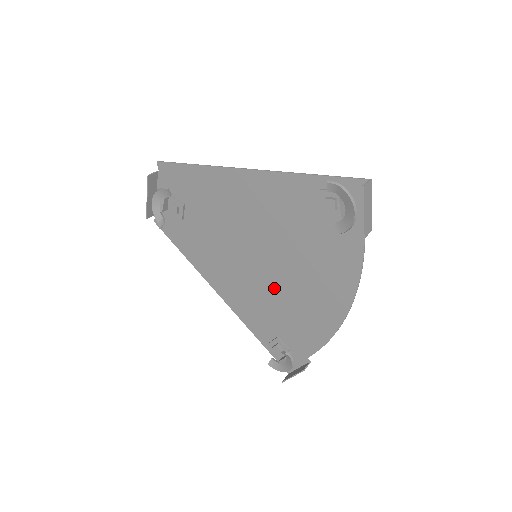
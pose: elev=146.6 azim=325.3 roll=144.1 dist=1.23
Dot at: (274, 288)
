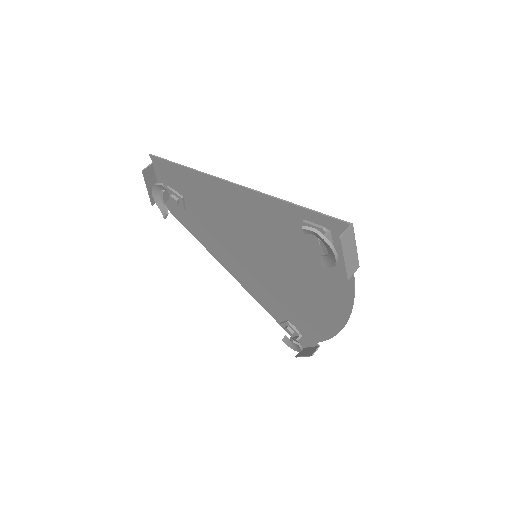
Dot at: (277, 285)
